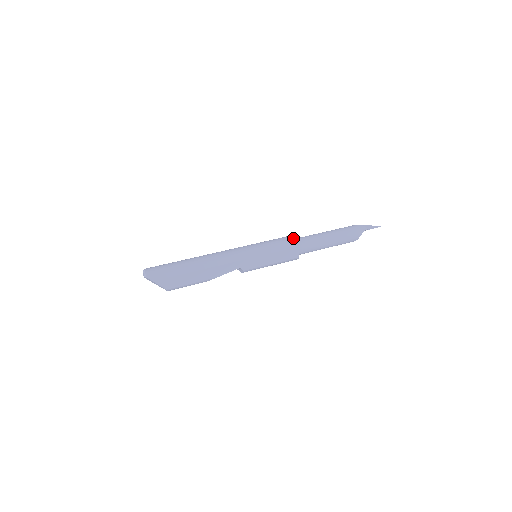
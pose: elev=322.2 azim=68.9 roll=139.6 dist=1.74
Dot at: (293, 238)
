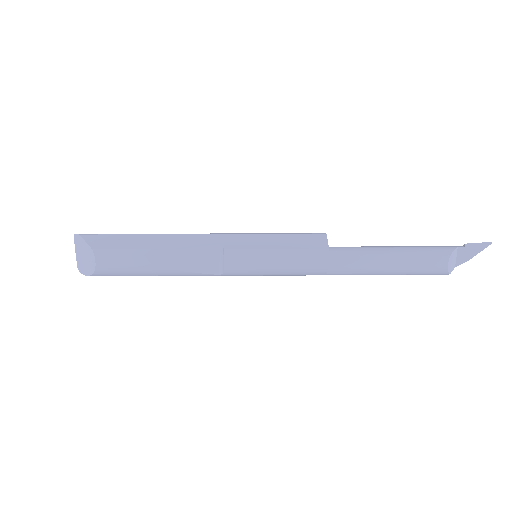
Dot at: occluded
